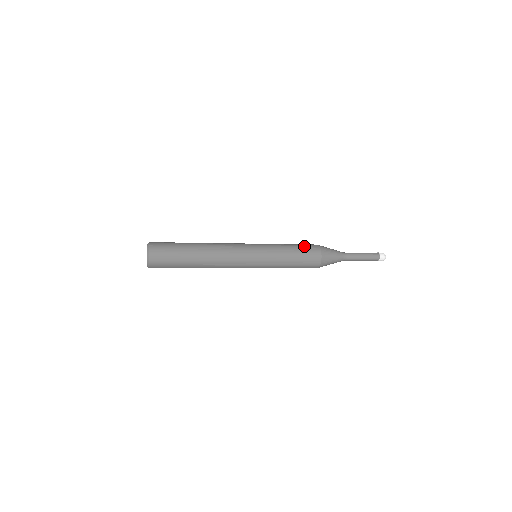
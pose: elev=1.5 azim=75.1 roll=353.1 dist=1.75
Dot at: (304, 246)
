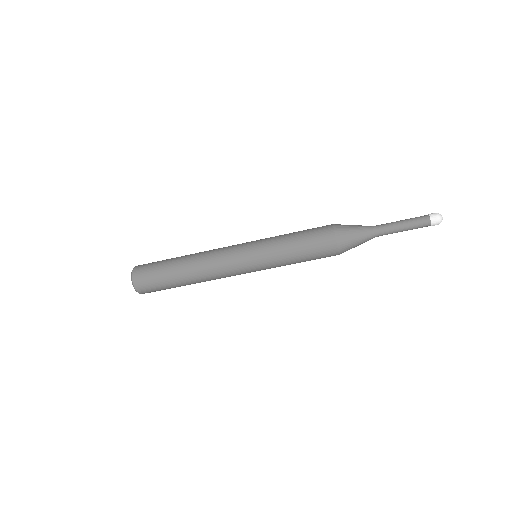
Dot at: occluded
